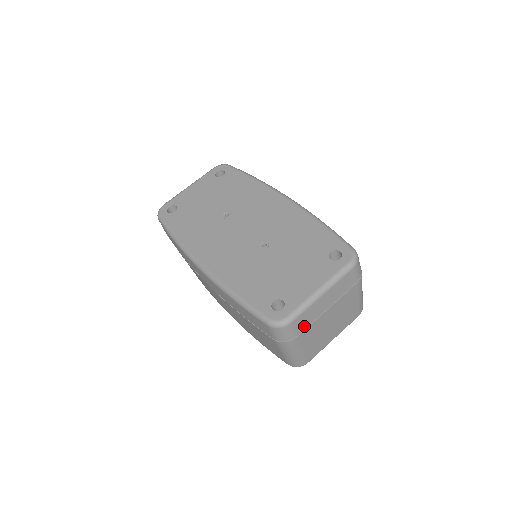
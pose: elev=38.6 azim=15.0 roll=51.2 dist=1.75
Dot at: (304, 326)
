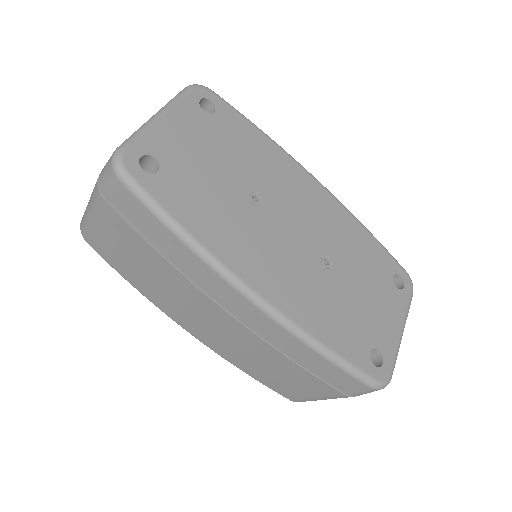
Dot at: occluded
